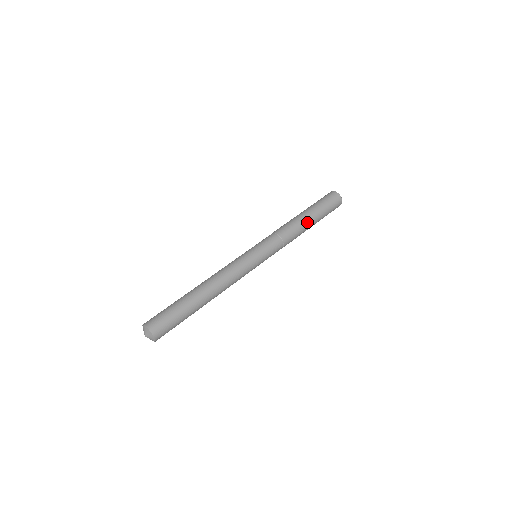
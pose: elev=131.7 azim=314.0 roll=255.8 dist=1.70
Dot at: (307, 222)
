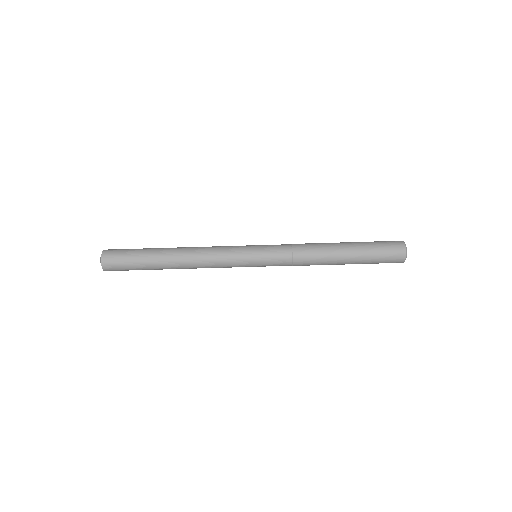
Dot at: (338, 257)
